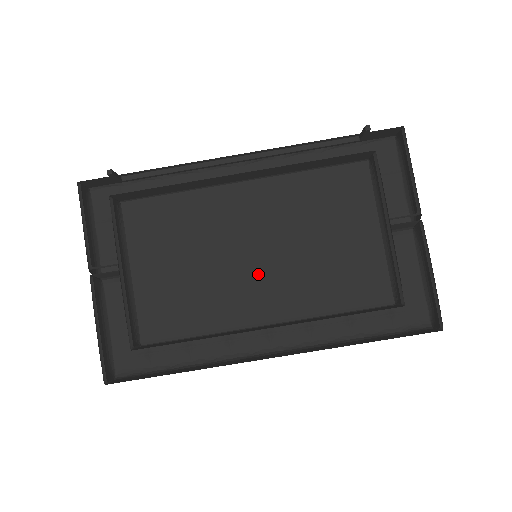
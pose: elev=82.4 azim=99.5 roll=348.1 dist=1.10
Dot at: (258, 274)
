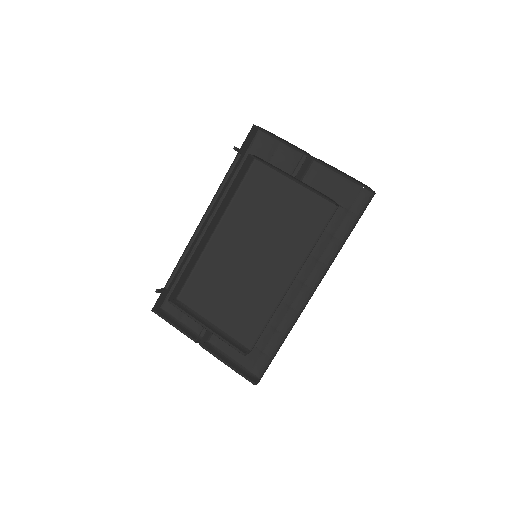
Dot at: (265, 263)
